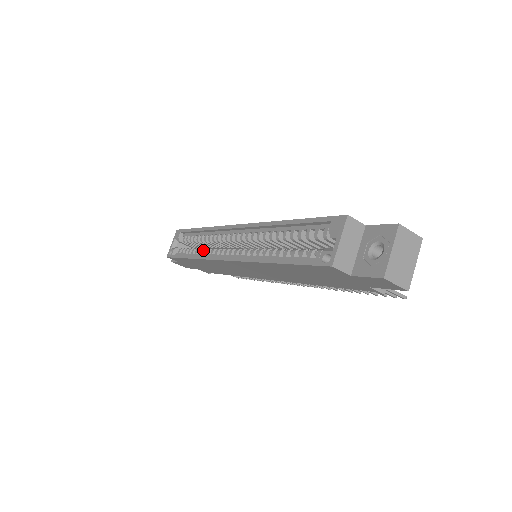
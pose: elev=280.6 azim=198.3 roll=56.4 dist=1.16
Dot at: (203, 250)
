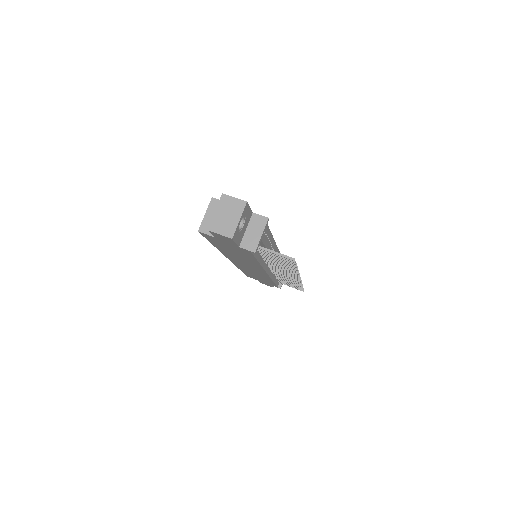
Dot at: occluded
